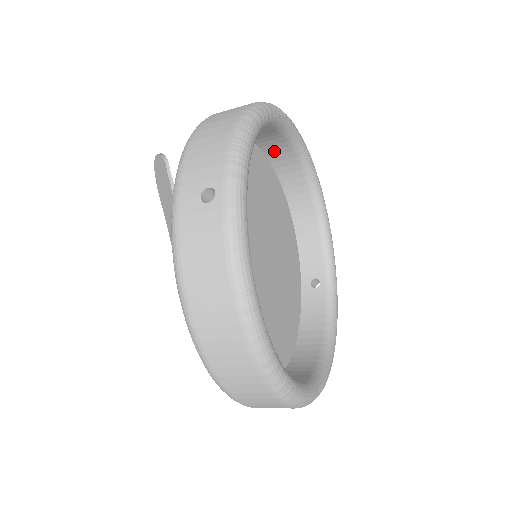
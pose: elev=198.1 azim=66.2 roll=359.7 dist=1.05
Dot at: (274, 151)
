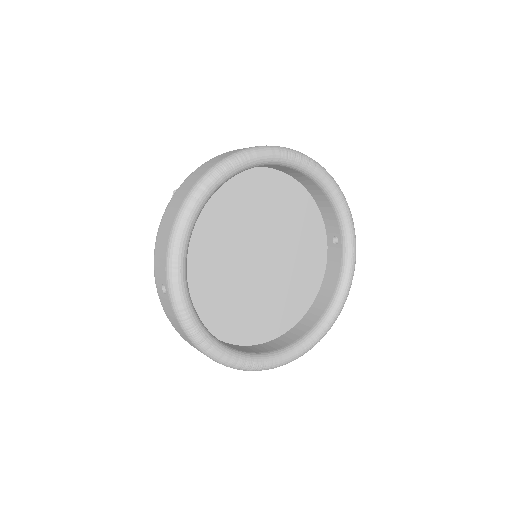
Dot at: occluded
